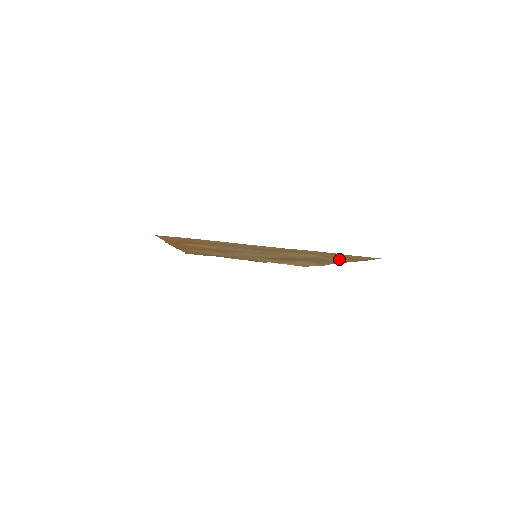
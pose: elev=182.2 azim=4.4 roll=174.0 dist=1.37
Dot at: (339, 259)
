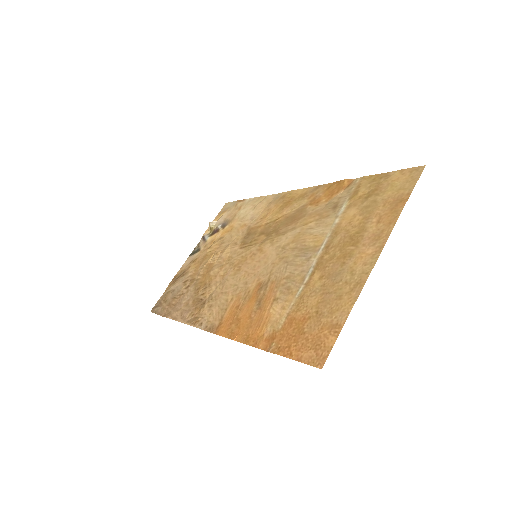
Dot at: (351, 192)
